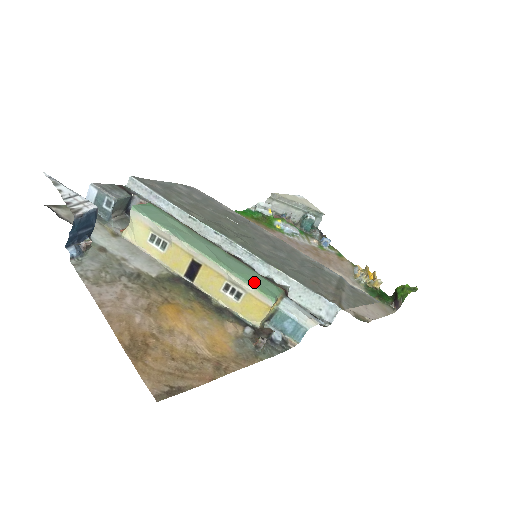
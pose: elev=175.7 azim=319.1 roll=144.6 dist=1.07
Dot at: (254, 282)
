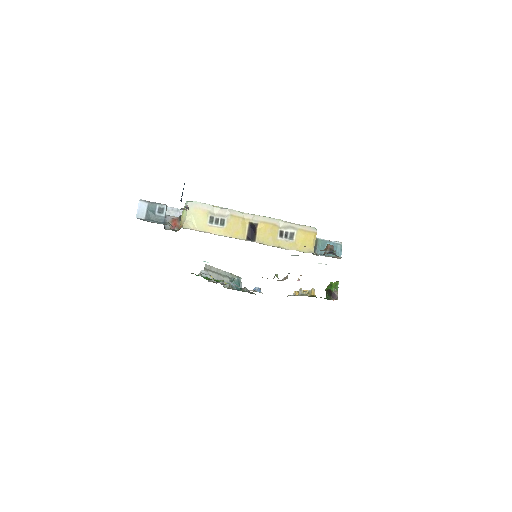
Dot at: occluded
